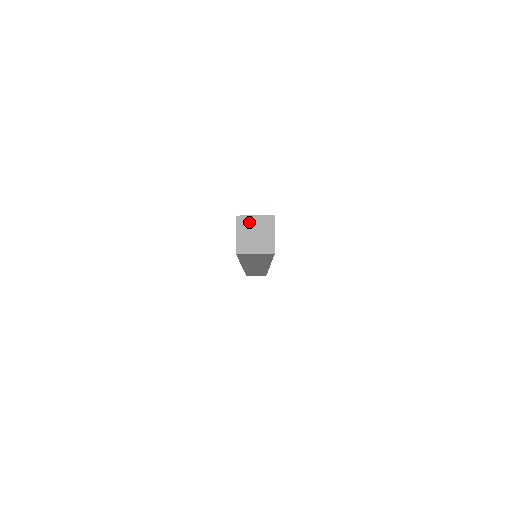
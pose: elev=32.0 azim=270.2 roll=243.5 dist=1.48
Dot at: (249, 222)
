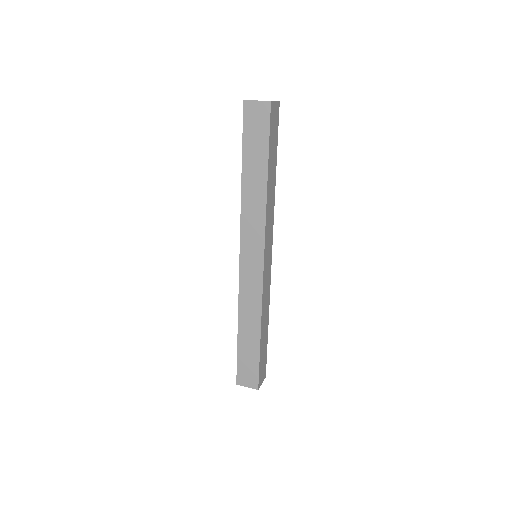
Dot at: (245, 384)
